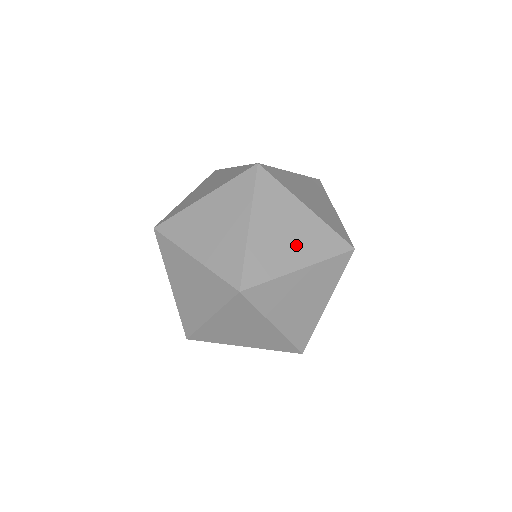
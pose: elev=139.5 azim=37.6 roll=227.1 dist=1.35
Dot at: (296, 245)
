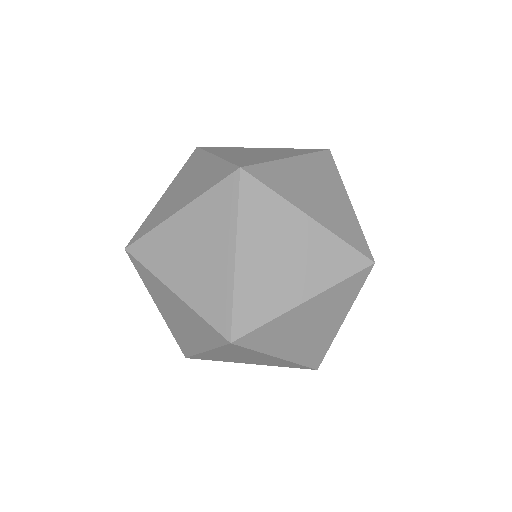
Dot at: (298, 271)
